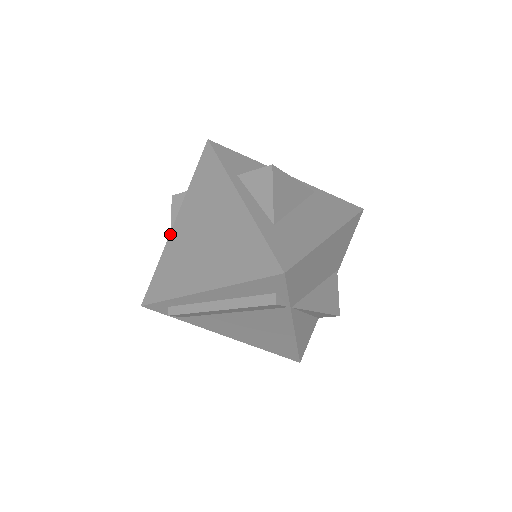
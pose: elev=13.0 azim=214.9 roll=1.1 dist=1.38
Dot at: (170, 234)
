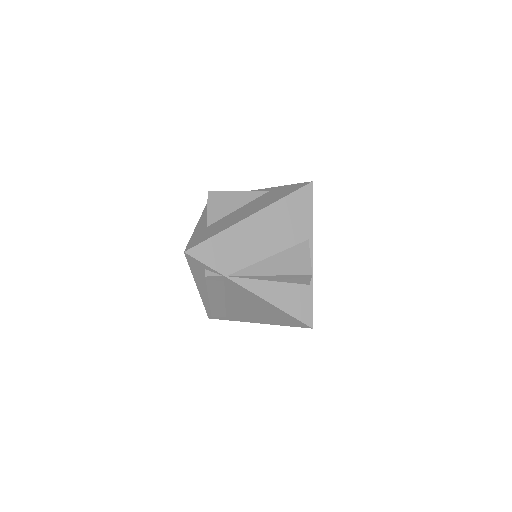
Dot at: occluded
